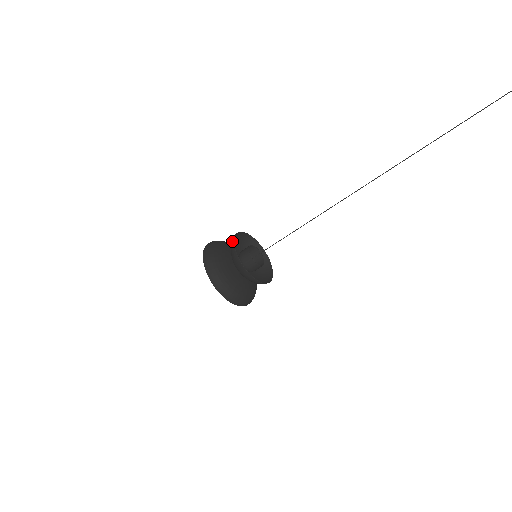
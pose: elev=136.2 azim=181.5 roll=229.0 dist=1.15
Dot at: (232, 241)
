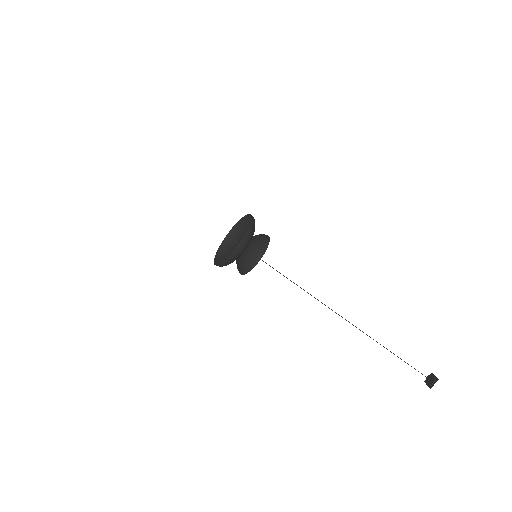
Dot at: (258, 259)
